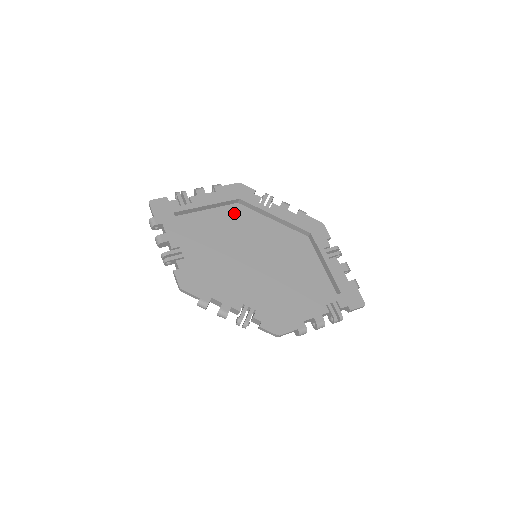
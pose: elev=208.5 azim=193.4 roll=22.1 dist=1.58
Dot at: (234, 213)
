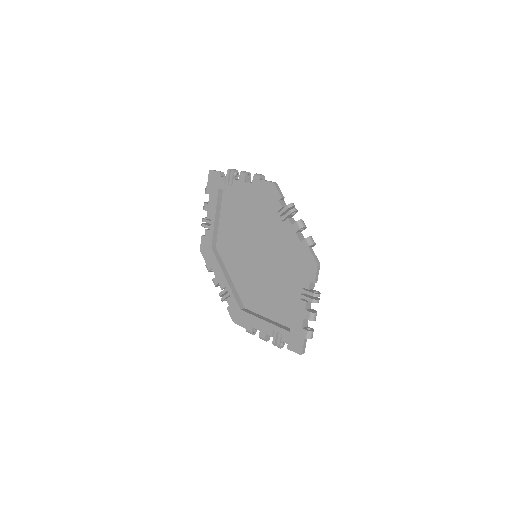
Dot at: (262, 208)
